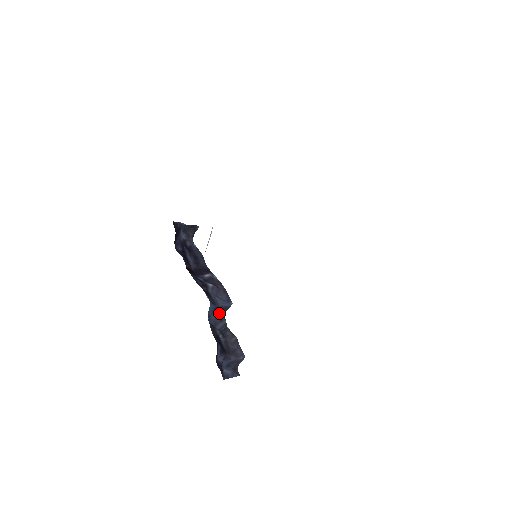
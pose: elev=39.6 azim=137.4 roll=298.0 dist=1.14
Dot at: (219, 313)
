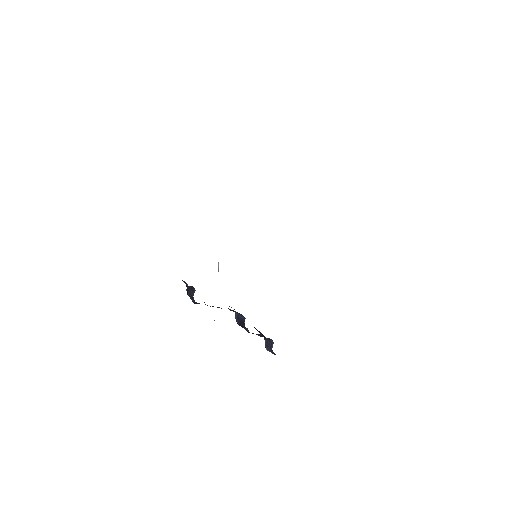
Dot at: (241, 323)
